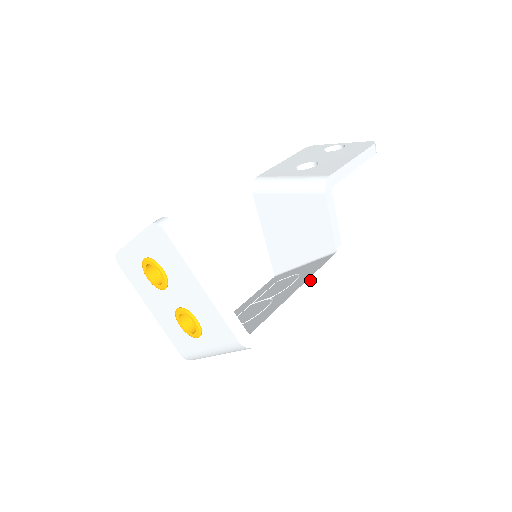
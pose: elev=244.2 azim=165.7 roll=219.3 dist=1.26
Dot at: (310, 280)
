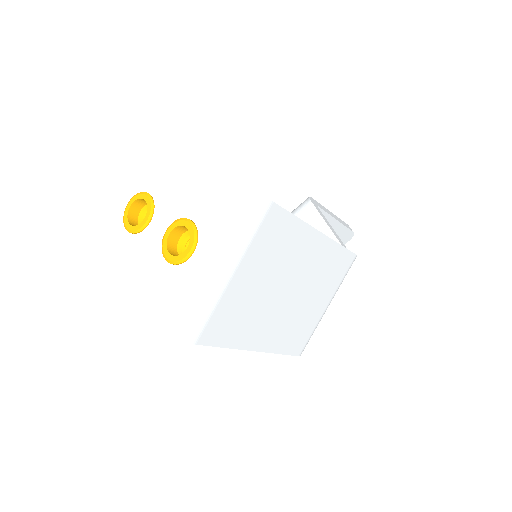
Dot at: occluded
